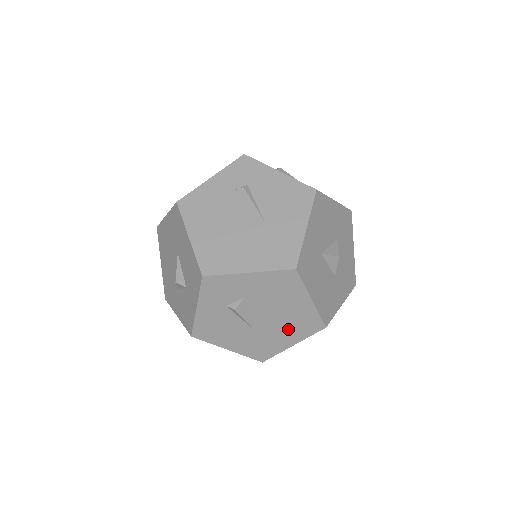
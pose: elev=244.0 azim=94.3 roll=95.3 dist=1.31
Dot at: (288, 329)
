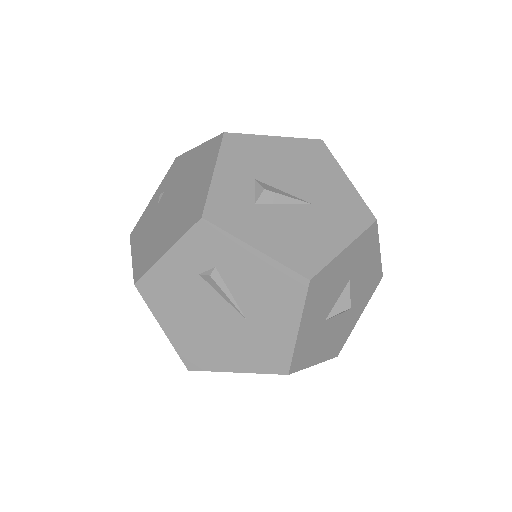
Dot at: occluded
